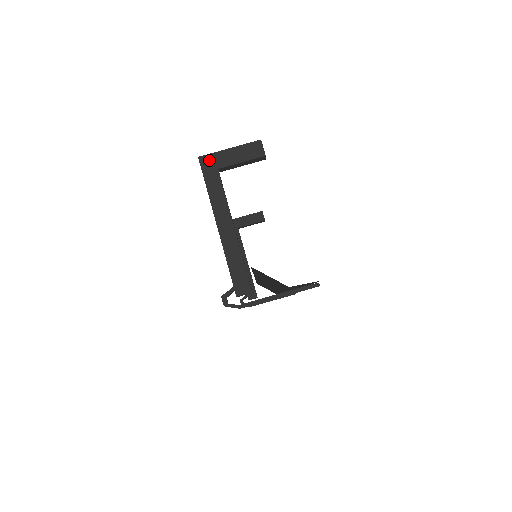
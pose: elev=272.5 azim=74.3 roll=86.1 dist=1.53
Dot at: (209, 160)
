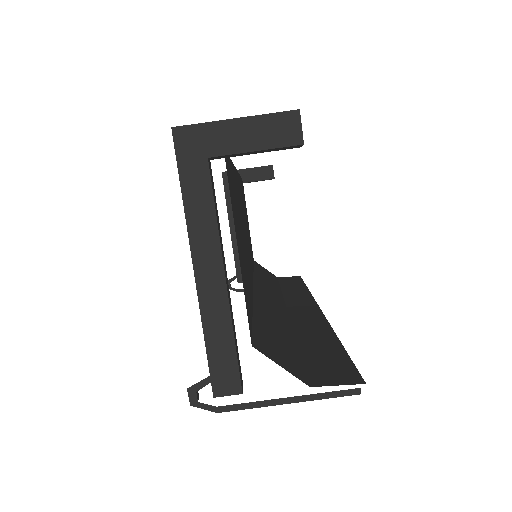
Dot at: (192, 137)
